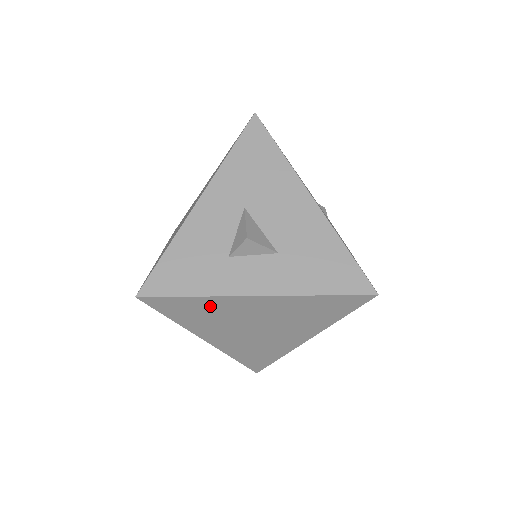
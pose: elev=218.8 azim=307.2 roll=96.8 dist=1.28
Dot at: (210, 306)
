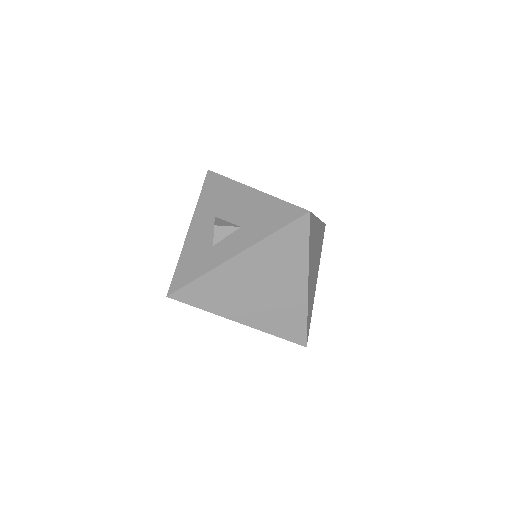
Dot at: (215, 282)
